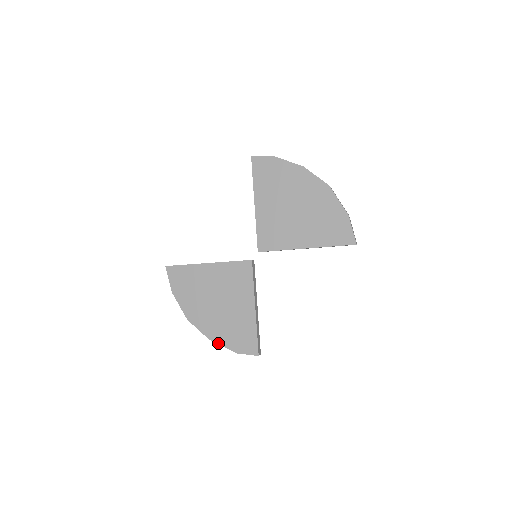
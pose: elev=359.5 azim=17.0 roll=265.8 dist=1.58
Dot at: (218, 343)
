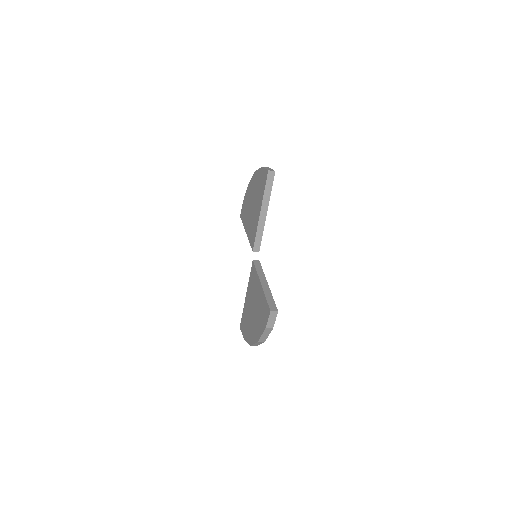
Dot at: (260, 337)
